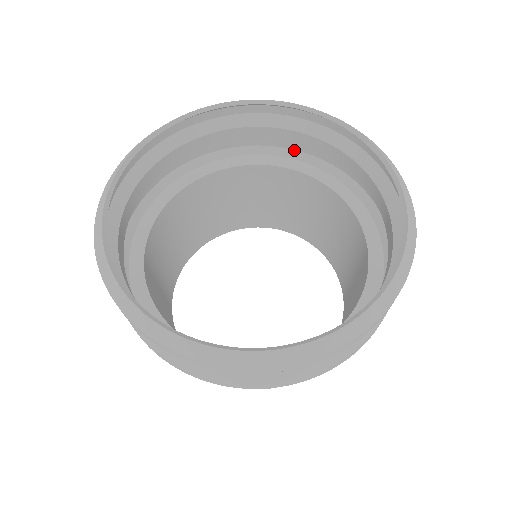
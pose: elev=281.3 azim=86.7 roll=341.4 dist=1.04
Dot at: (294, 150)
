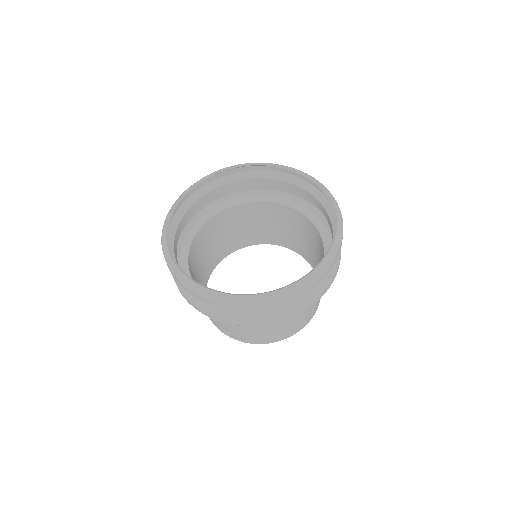
Dot at: occluded
